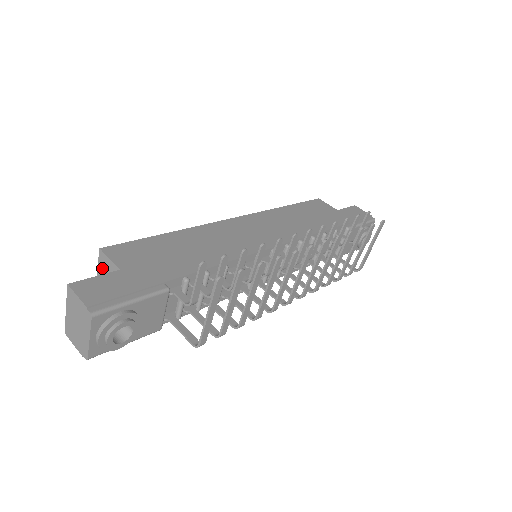
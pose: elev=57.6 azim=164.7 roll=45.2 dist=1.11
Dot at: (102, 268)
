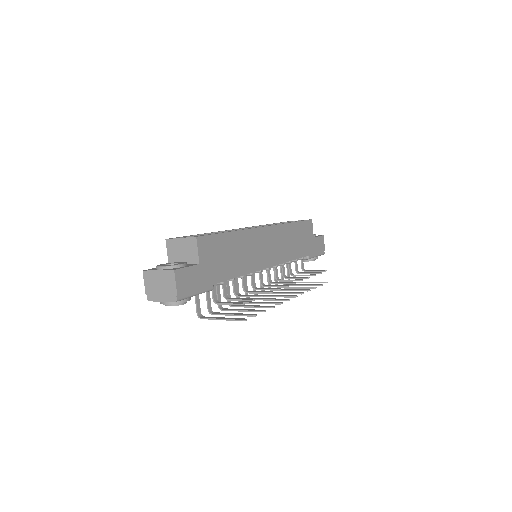
Dot at: (187, 243)
